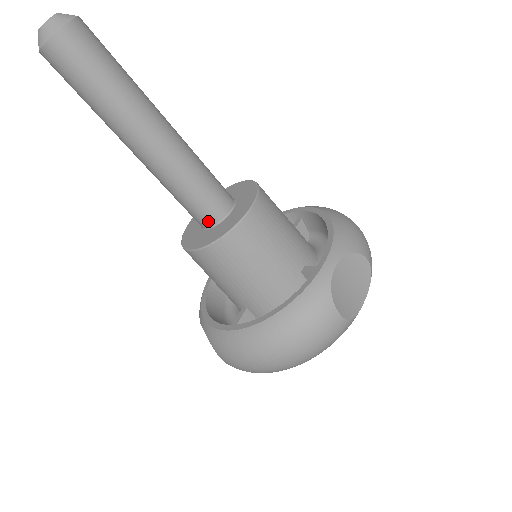
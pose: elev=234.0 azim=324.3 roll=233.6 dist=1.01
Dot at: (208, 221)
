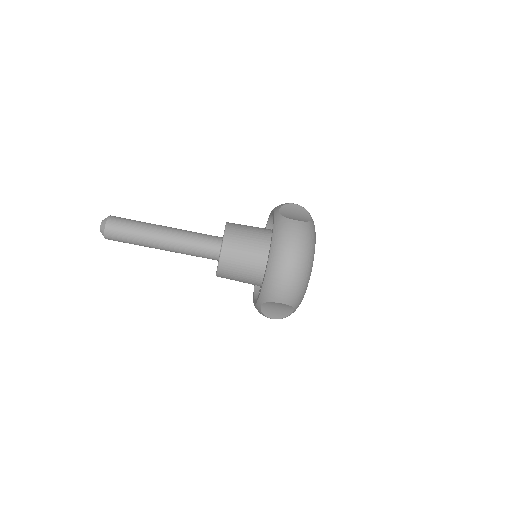
Dot at: (216, 250)
